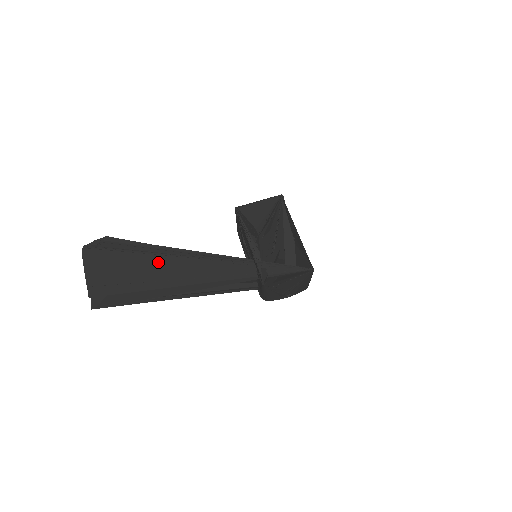
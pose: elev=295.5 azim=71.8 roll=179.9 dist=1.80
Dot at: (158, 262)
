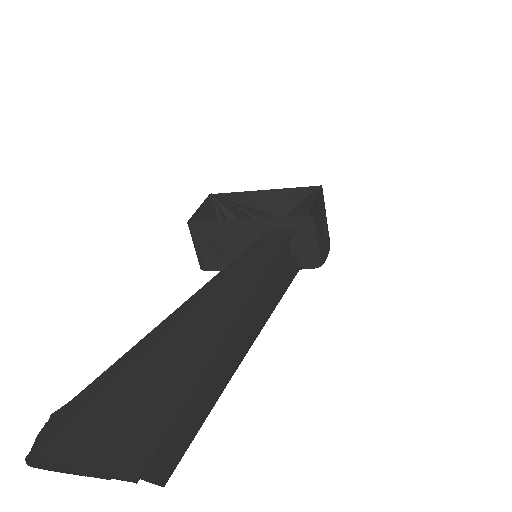
Dot at: (176, 335)
